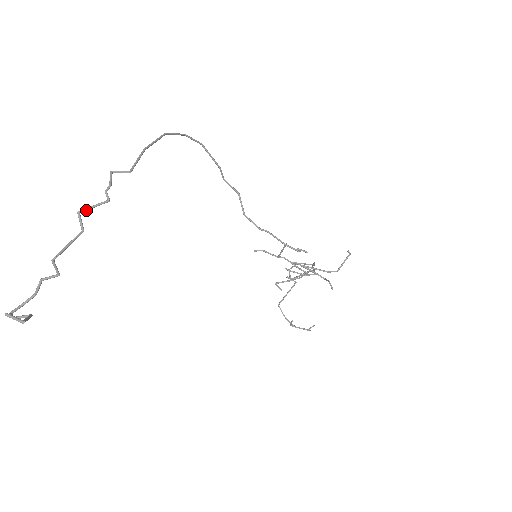
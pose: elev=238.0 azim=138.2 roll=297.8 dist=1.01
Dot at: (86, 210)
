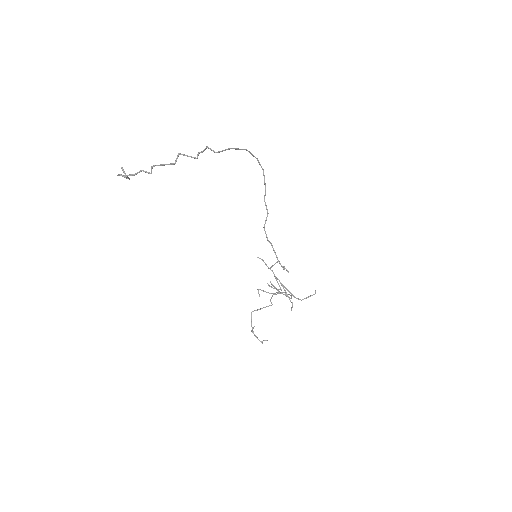
Dot at: (183, 155)
